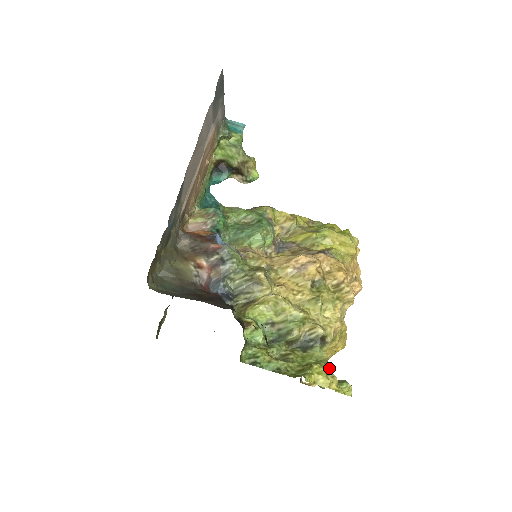
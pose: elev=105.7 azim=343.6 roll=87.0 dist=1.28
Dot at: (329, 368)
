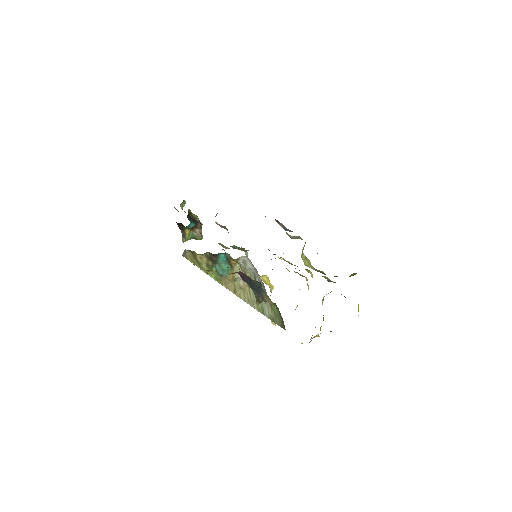
Dot at: occluded
